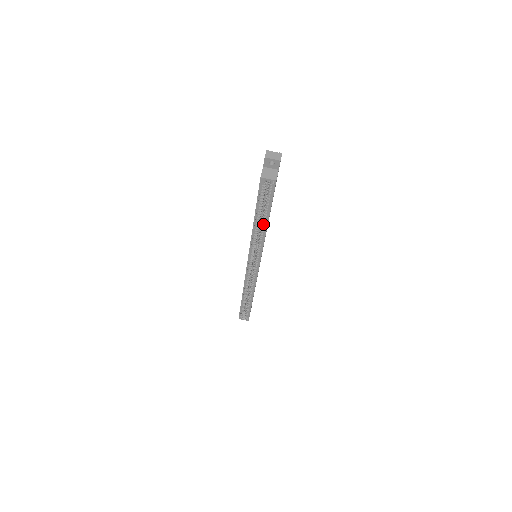
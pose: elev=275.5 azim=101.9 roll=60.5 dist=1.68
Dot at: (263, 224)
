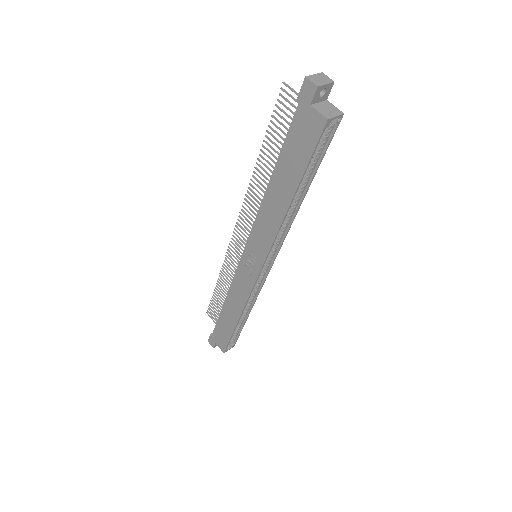
Dot at: (296, 198)
